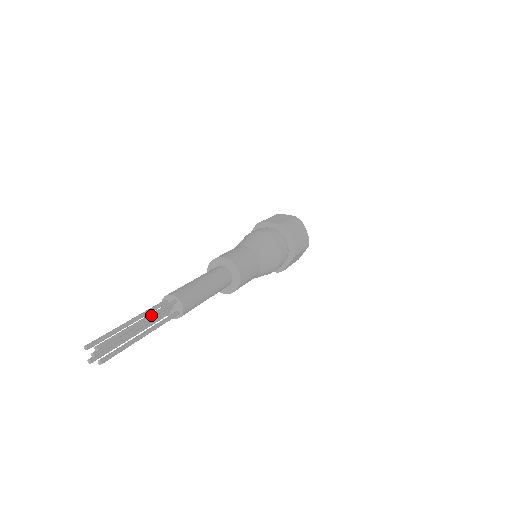
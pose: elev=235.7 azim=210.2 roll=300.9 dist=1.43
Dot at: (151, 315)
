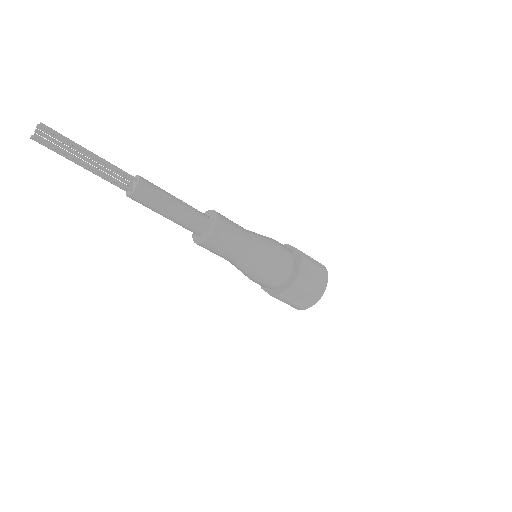
Dot at: (105, 160)
